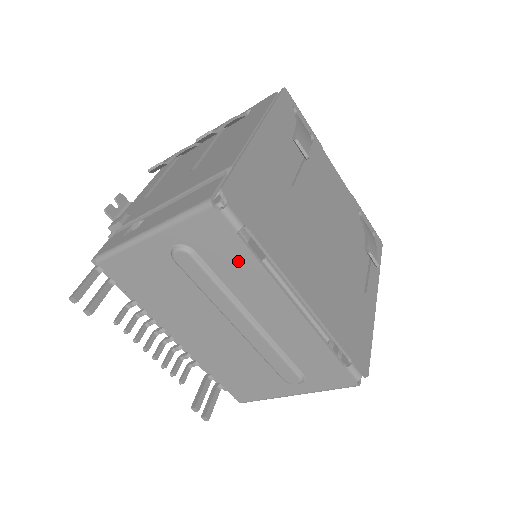
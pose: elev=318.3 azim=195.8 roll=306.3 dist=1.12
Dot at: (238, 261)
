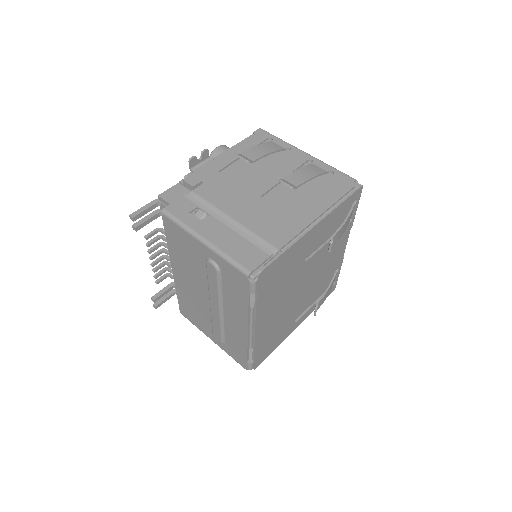
Dot at: (238, 297)
